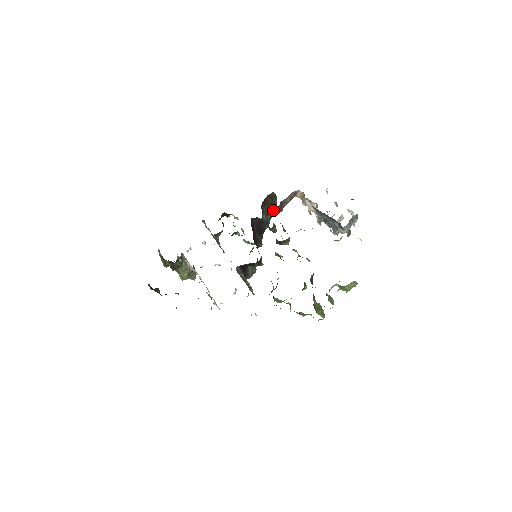
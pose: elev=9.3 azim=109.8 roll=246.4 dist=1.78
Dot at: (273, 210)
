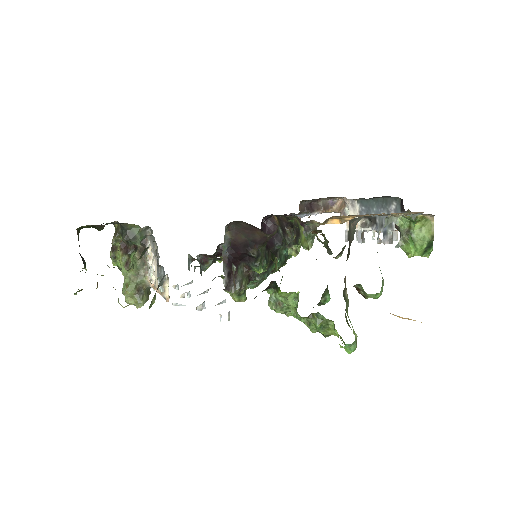
Dot at: occluded
